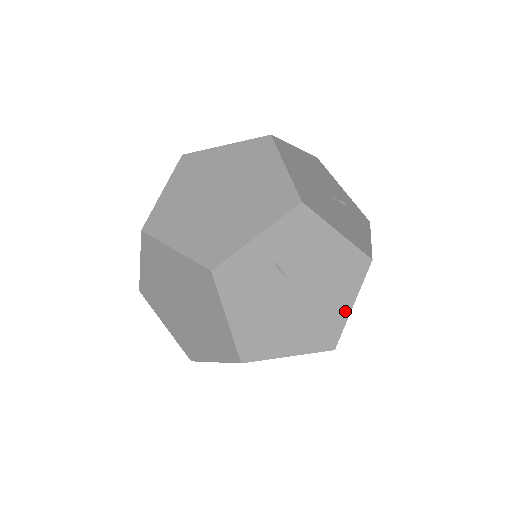
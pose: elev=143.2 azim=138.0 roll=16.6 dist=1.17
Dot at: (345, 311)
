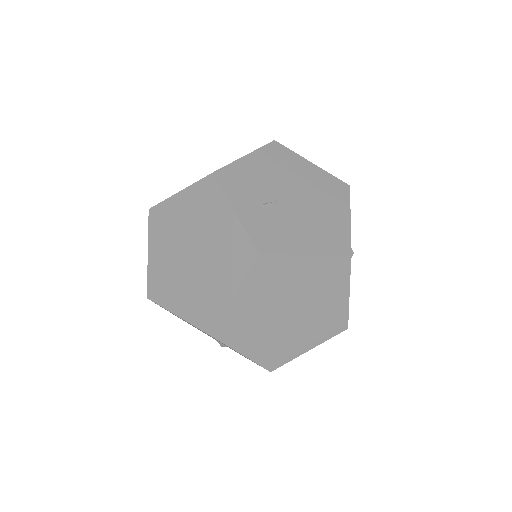
Dot at: (316, 170)
